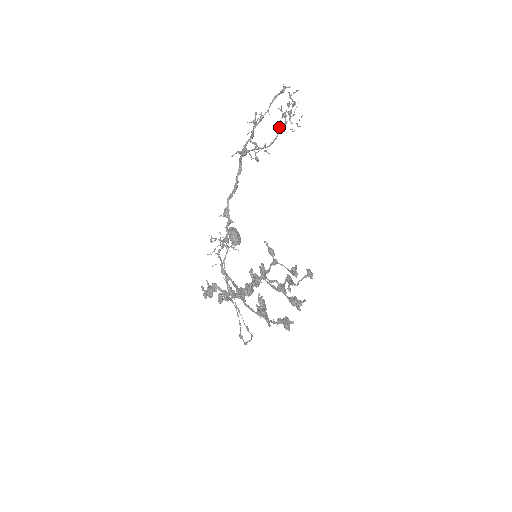
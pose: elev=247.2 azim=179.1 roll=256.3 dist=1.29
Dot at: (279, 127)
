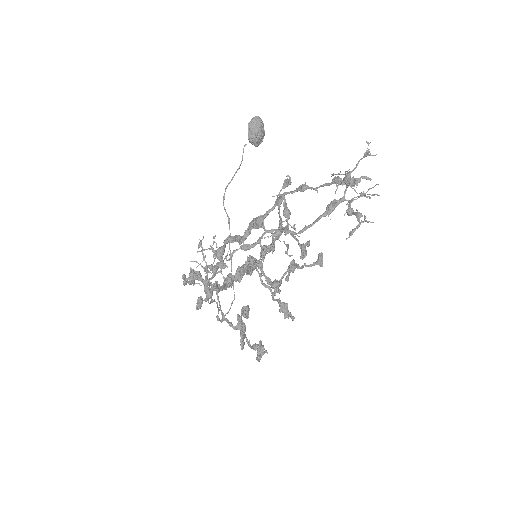
Dot at: (336, 174)
